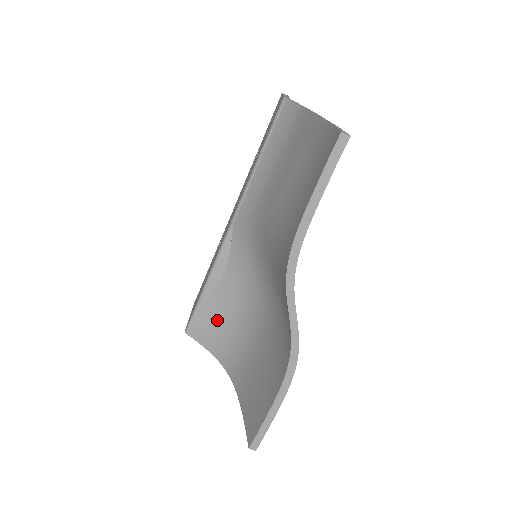
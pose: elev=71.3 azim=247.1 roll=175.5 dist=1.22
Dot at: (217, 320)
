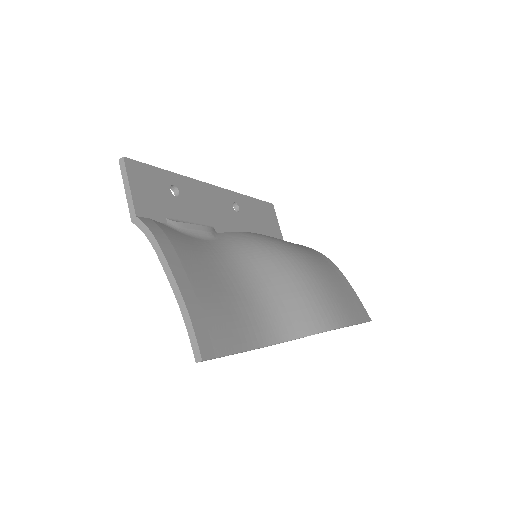
Dot at: occluded
